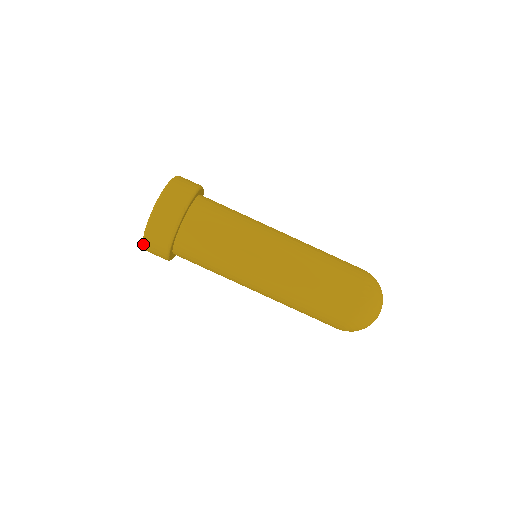
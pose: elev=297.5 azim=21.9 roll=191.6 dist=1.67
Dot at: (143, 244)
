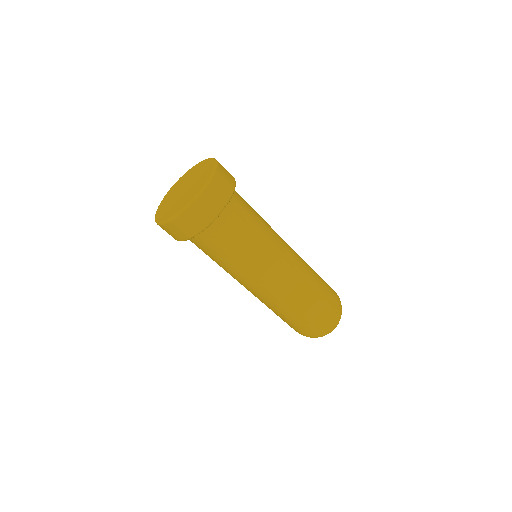
Dot at: (168, 222)
